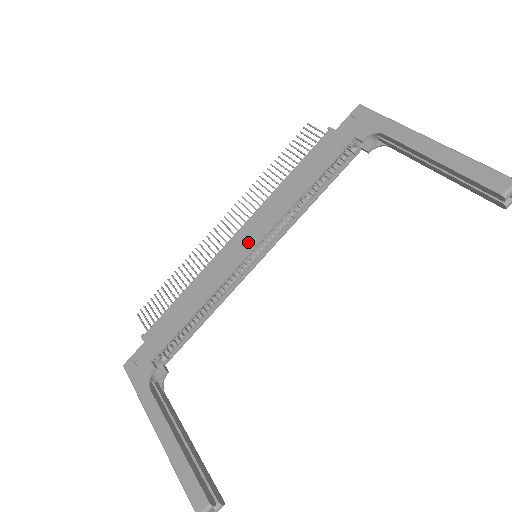
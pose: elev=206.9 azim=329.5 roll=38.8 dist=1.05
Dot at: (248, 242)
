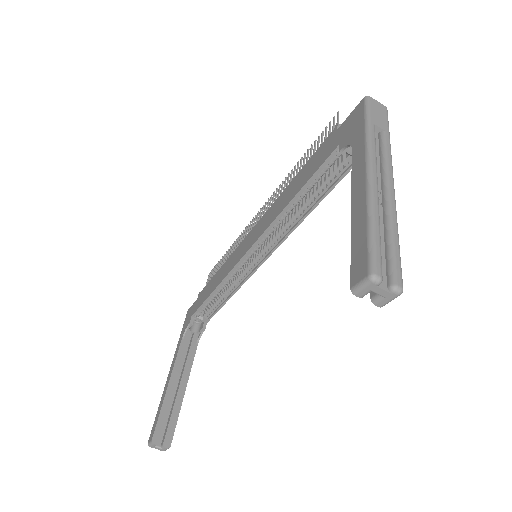
Dot at: (251, 241)
